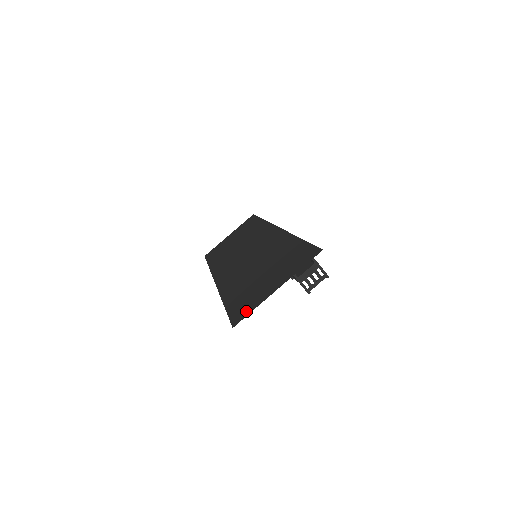
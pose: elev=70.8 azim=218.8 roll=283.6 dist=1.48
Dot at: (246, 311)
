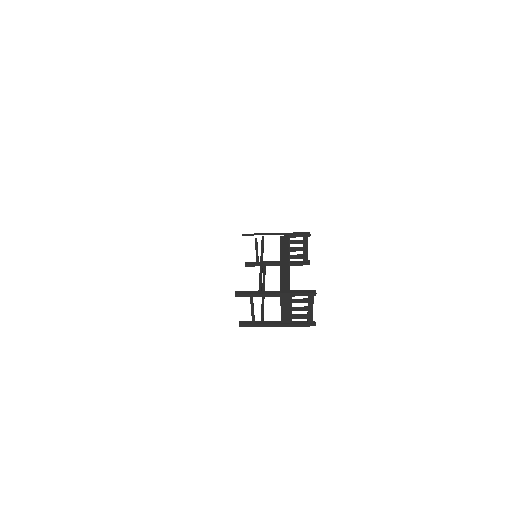
Dot at: occluded
